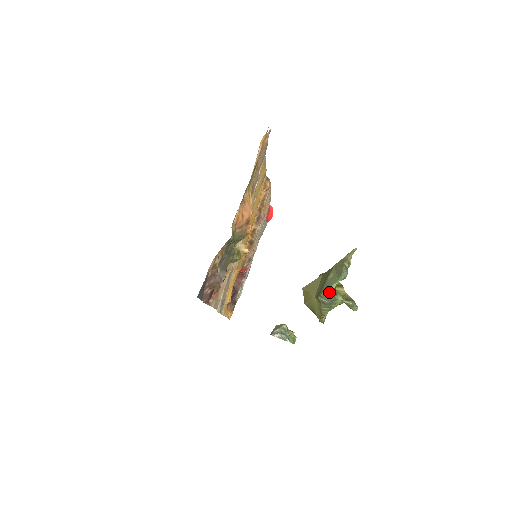
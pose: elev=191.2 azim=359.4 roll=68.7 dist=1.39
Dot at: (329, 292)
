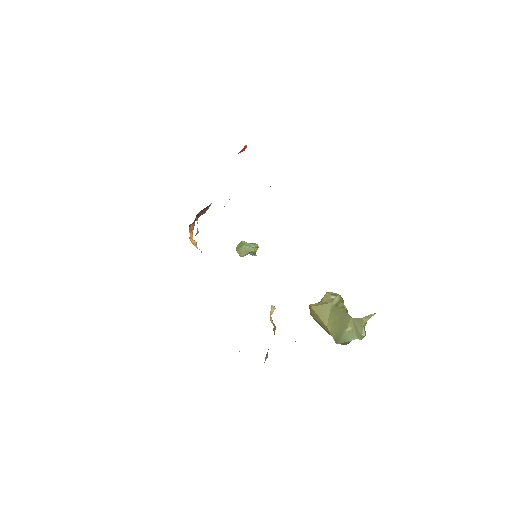
Dot at: (347, 343)
